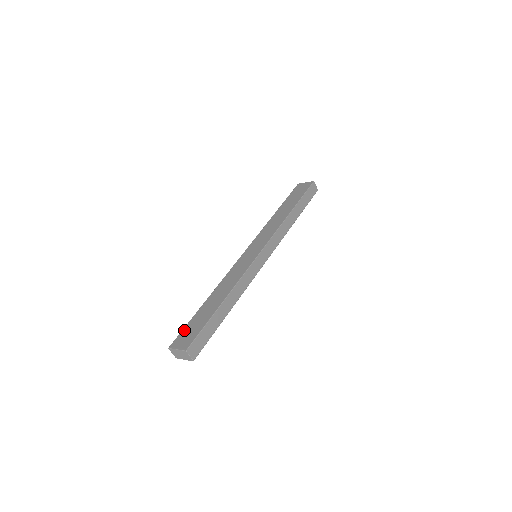
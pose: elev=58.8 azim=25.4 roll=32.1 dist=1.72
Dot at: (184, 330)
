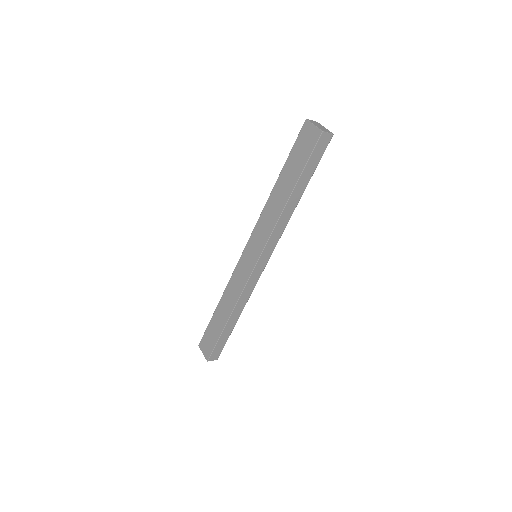
Dot at: (205, 334)
